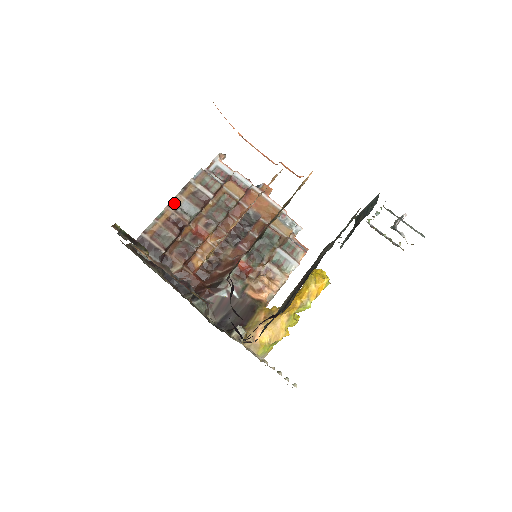
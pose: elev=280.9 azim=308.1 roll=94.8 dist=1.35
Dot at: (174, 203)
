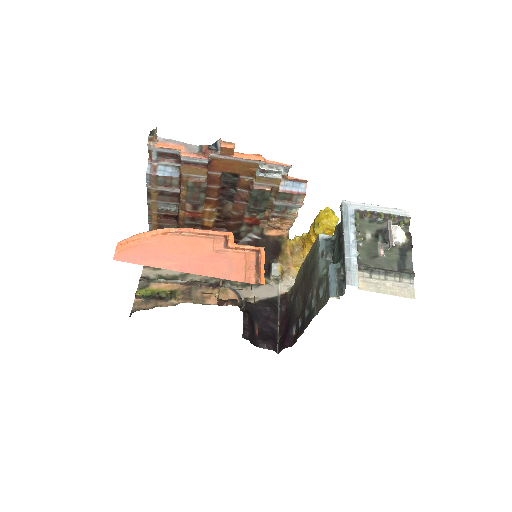
Dot at: (152, 207)
